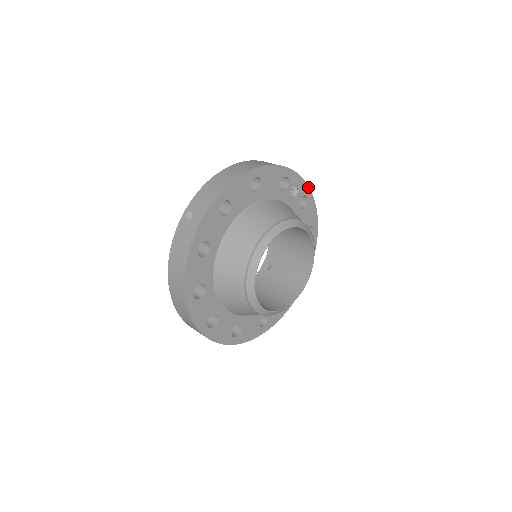
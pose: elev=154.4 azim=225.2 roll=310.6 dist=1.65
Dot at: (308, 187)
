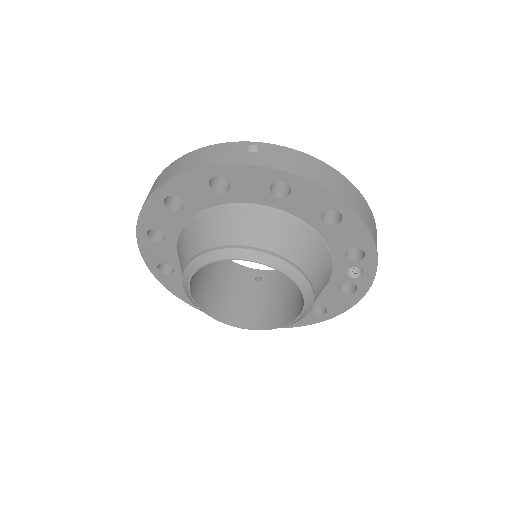
Dot at: (369, 287)
